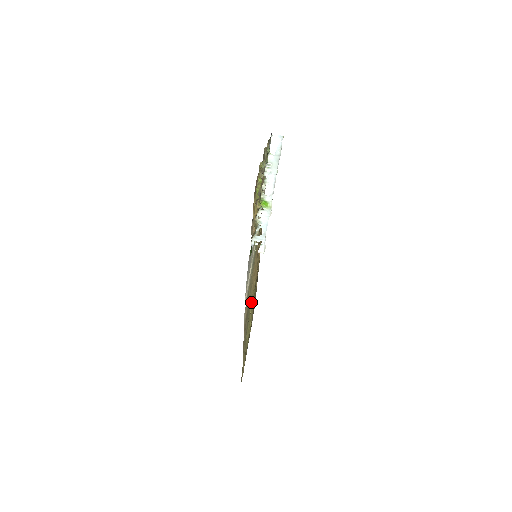
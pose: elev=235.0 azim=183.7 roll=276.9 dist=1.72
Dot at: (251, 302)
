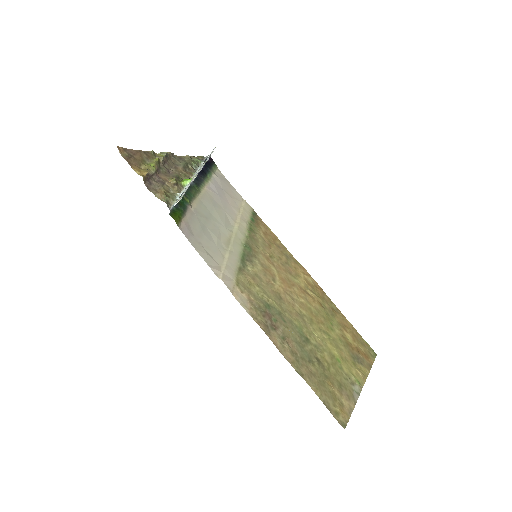
Dot at: (305, 319)
